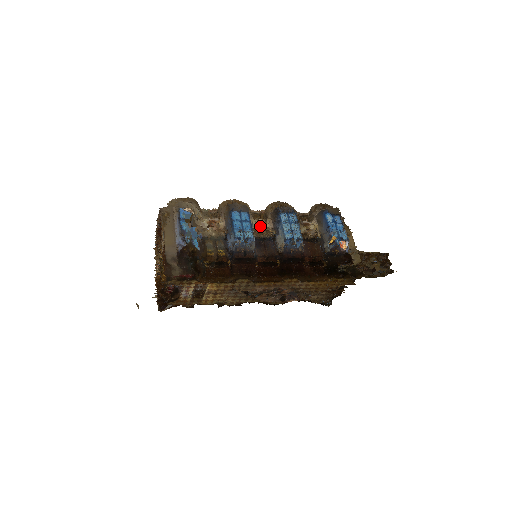
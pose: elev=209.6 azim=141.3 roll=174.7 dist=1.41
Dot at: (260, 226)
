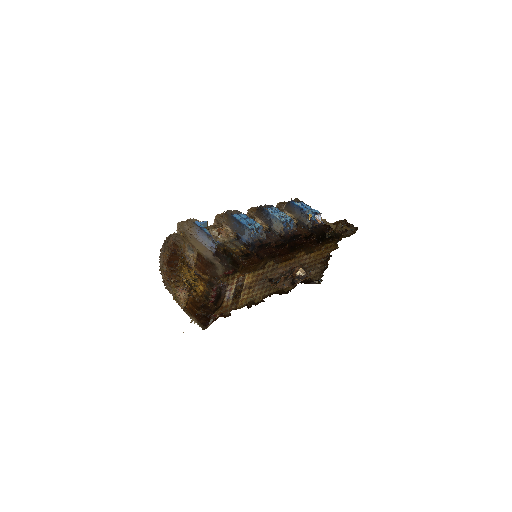
Dot at: occluded
